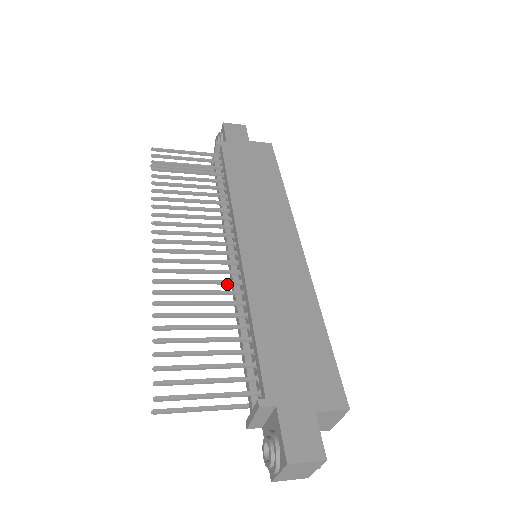
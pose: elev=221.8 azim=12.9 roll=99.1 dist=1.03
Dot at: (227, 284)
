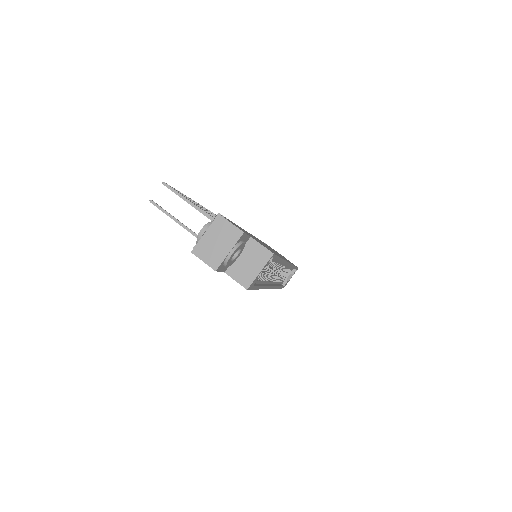
Dot at: occluded
